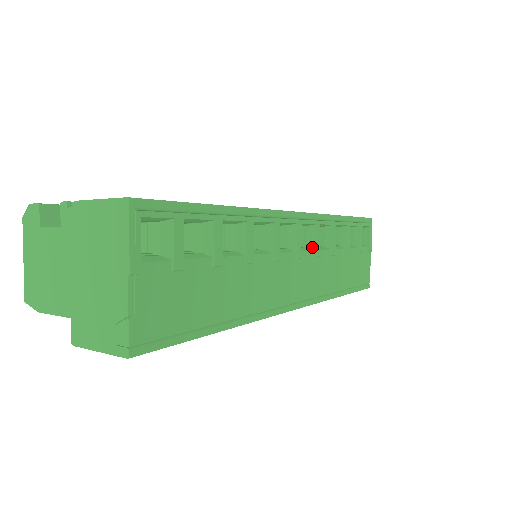
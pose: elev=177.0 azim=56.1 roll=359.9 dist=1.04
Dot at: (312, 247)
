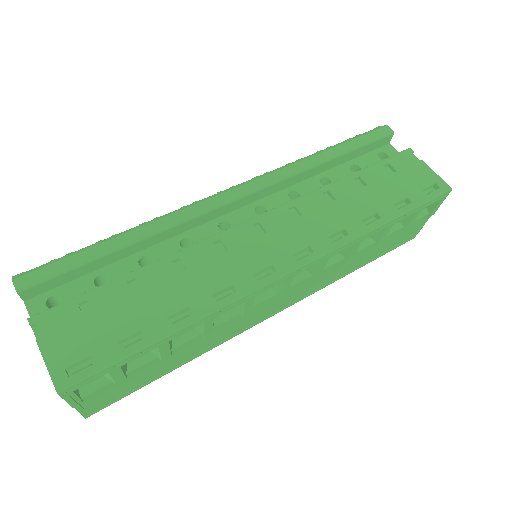
Dot at: (312, 272)
